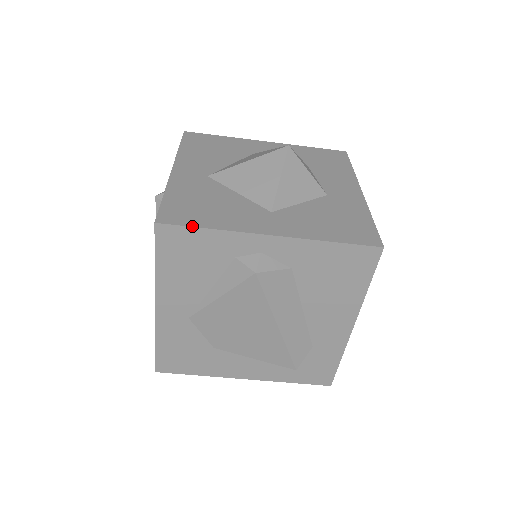
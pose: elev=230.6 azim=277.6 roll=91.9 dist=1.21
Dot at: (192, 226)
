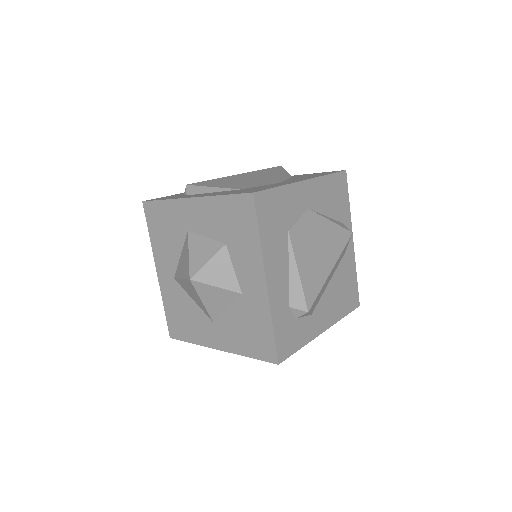
Dot at: (184, 341)
